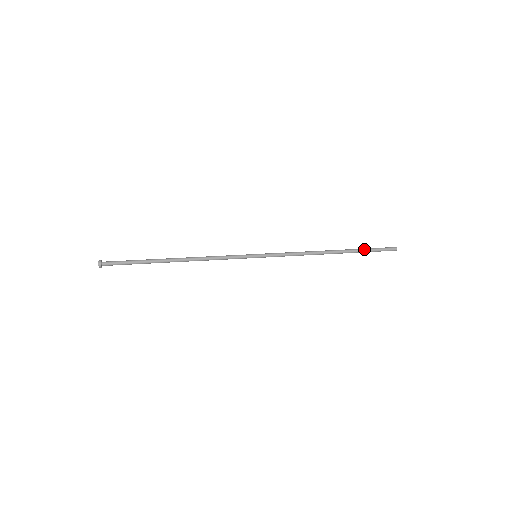
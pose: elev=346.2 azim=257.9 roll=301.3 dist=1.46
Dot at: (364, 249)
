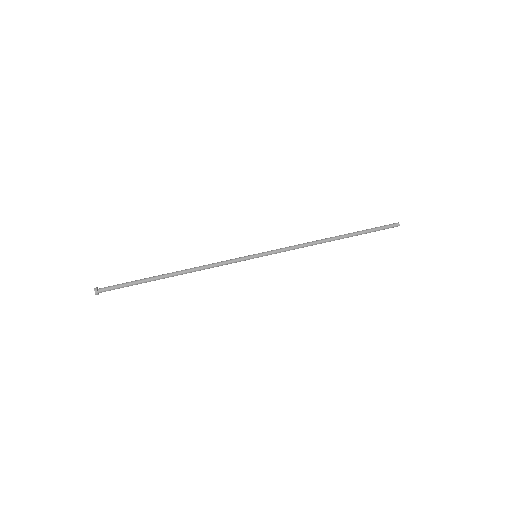
Dot at: (366, 231)
